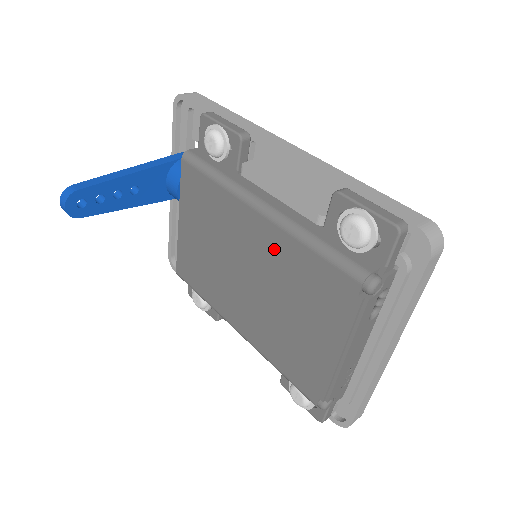
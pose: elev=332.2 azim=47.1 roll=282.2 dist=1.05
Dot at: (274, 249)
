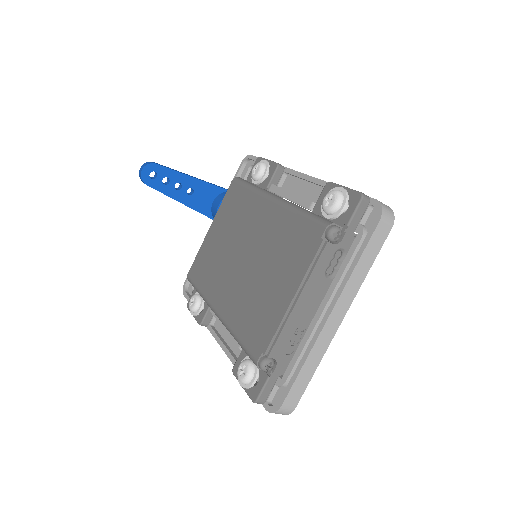
Dot at: (272, 224)
